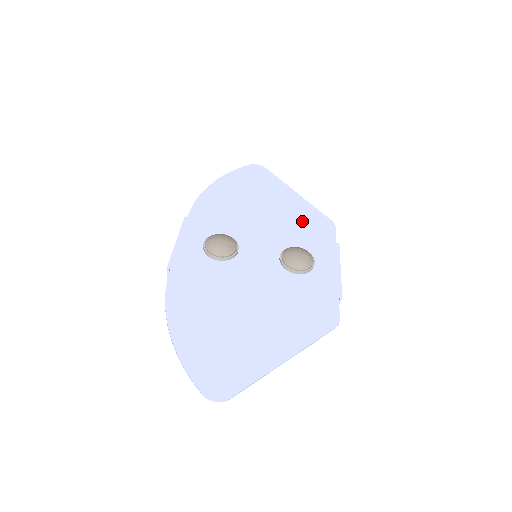
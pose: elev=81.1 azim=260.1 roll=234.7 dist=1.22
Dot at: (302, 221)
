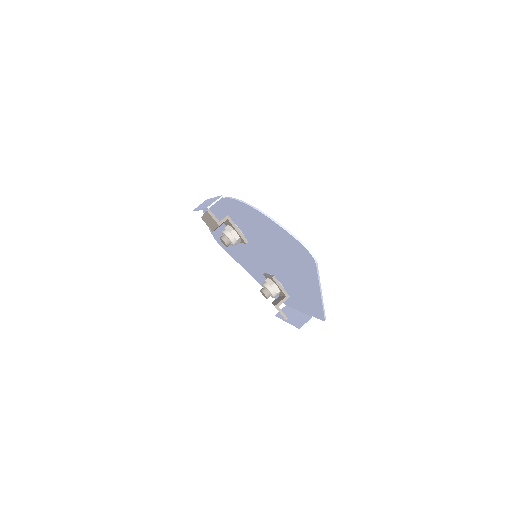
Dot at: occluded
